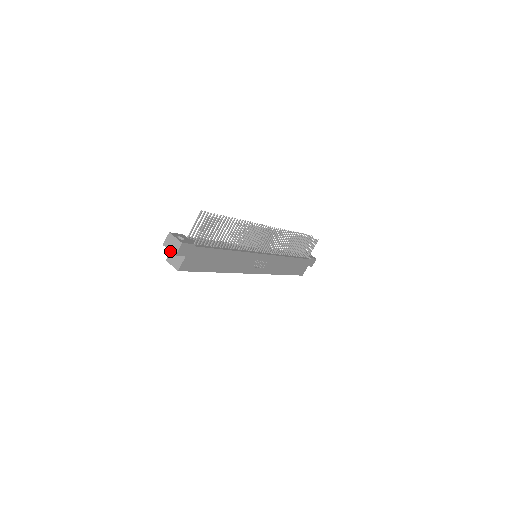
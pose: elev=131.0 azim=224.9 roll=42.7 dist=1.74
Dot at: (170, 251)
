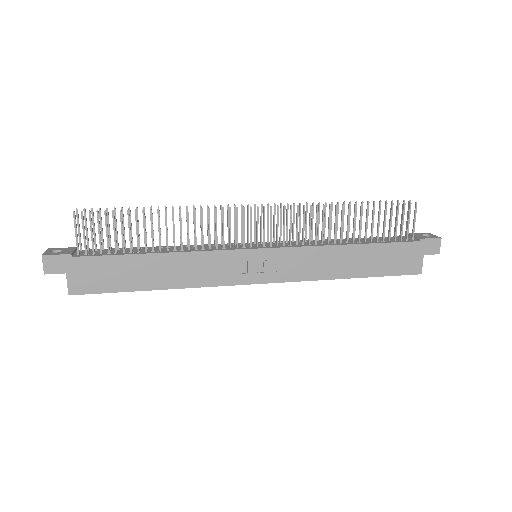
Dot at: occluded
